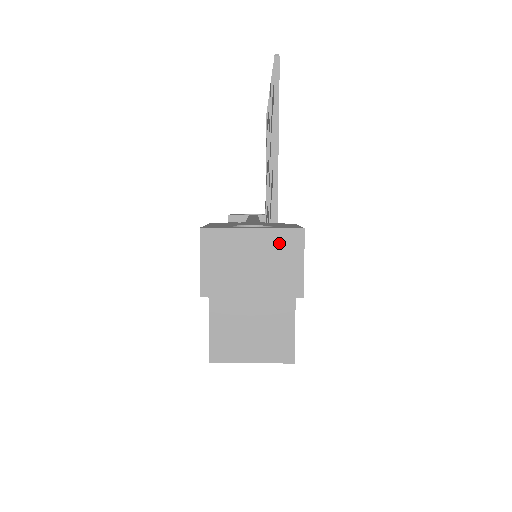
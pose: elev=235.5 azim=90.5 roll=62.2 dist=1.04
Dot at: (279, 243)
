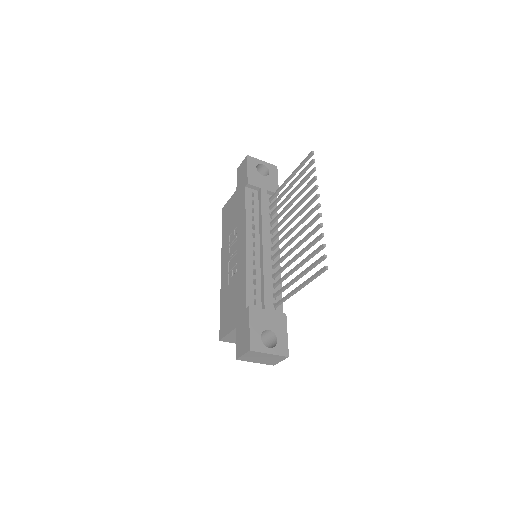
Dot at: (276, 357)
